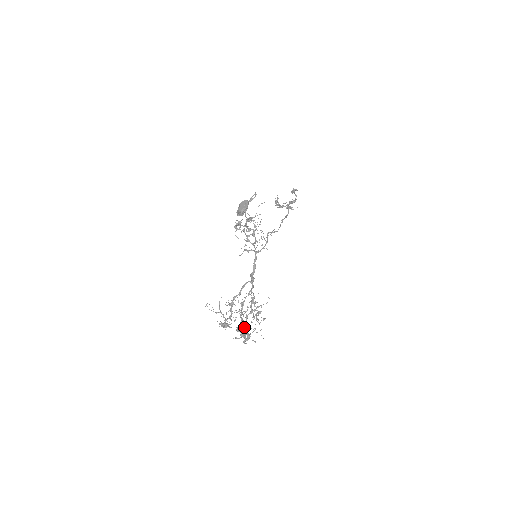
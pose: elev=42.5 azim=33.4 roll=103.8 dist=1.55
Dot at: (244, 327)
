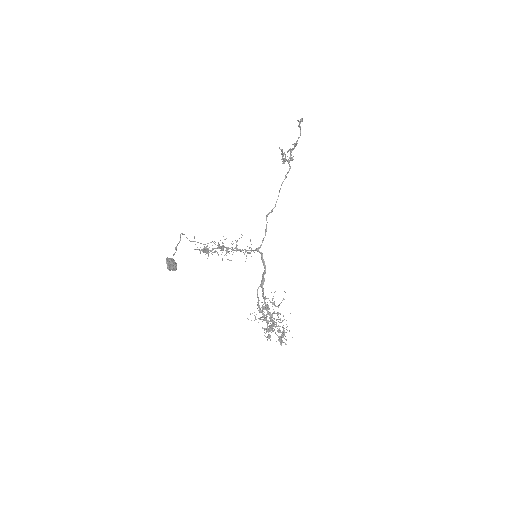
Dot at: occluded
